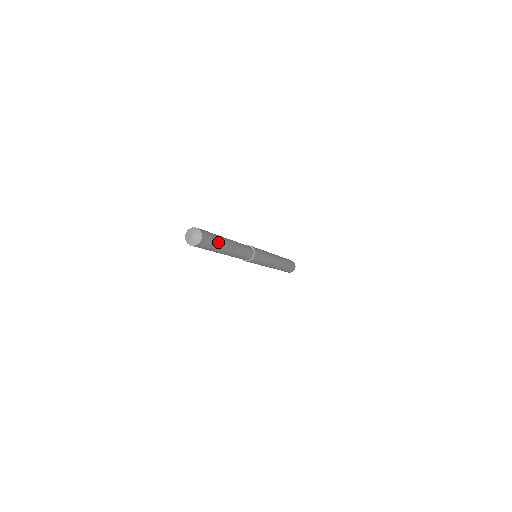
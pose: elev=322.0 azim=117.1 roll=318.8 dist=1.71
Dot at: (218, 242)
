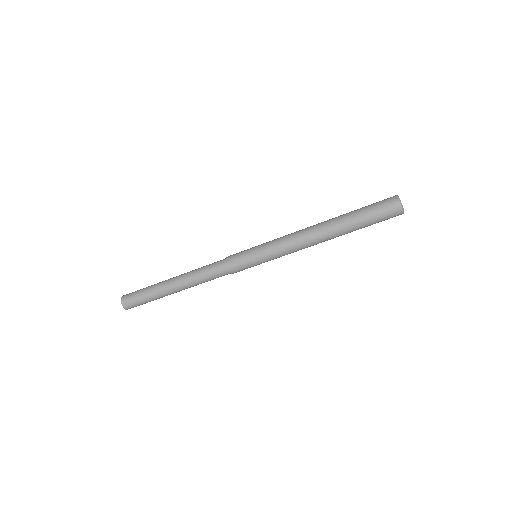
Dot at: (153, 300)
